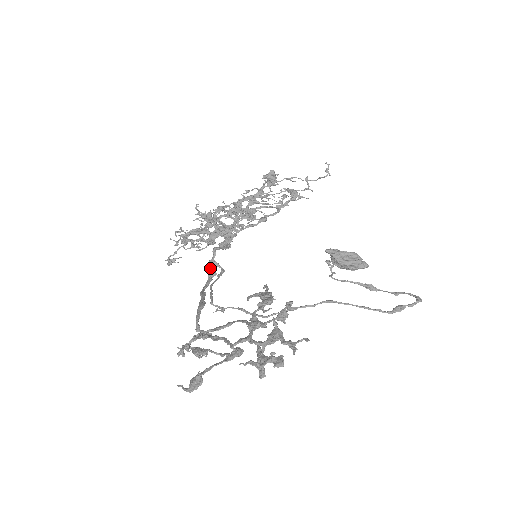
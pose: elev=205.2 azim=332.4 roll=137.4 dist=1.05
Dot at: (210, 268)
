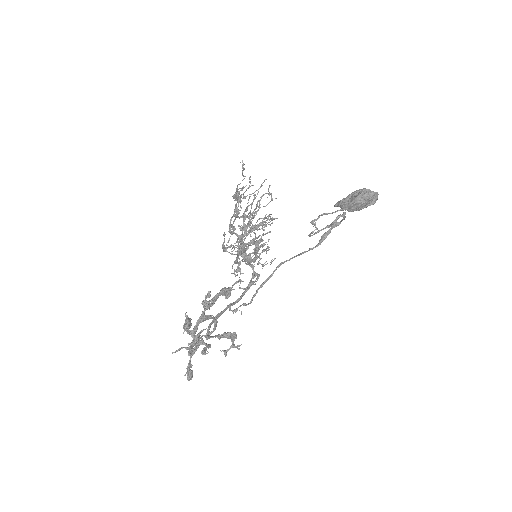
Dot at: (250, 280)
